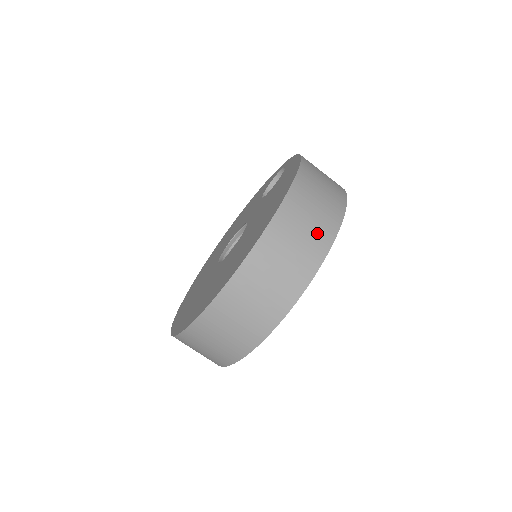
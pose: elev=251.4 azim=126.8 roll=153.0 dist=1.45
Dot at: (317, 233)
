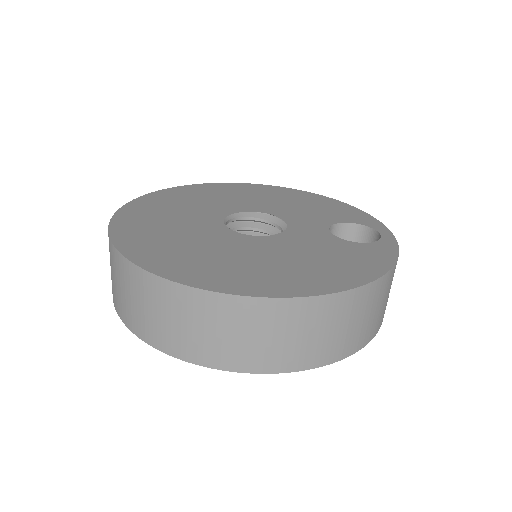
Dot at: (289, 351)
